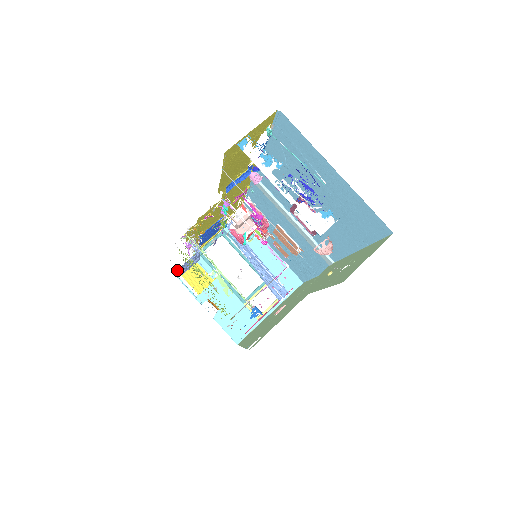
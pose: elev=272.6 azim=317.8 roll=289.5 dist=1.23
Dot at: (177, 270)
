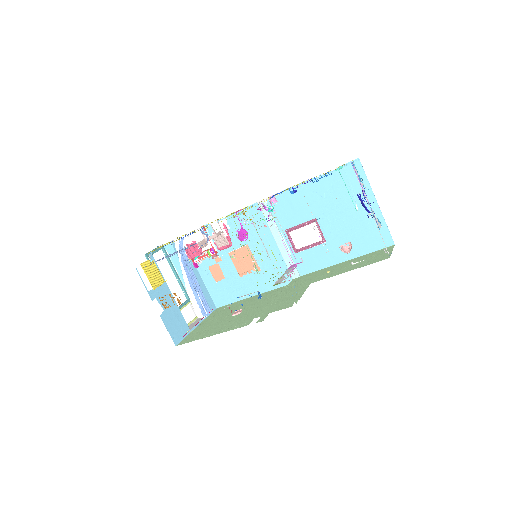
Dot at: (181, 251)
